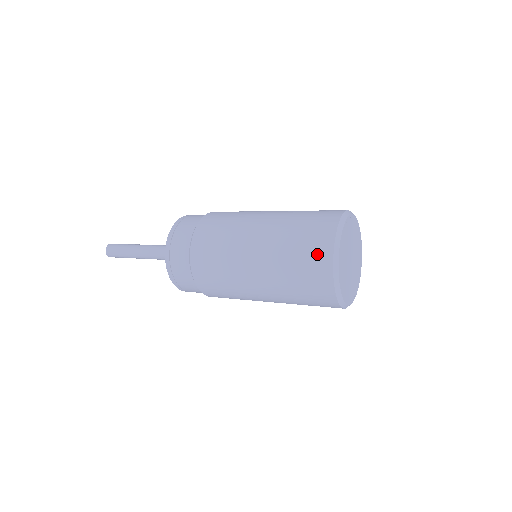
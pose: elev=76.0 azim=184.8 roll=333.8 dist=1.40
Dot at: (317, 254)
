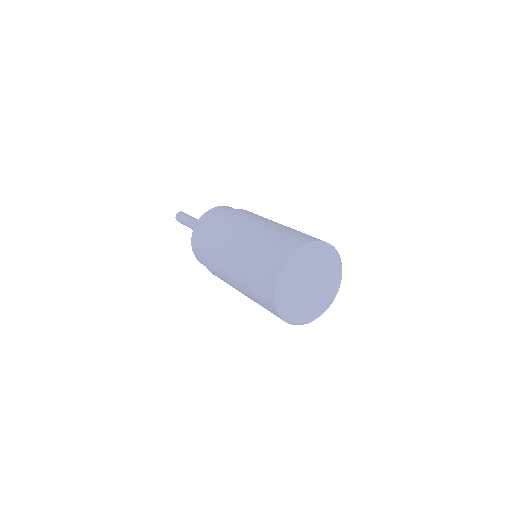
Dot at: (267, 302)
